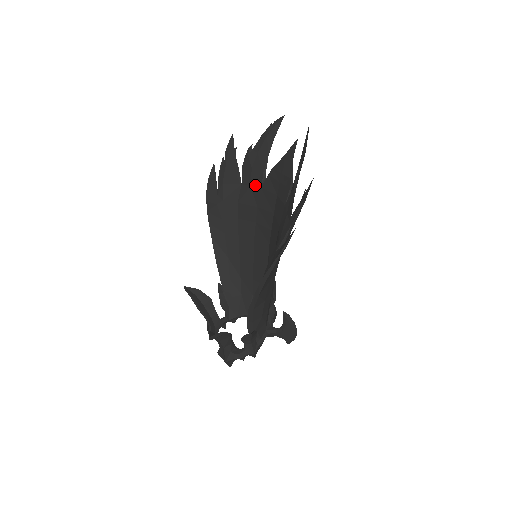
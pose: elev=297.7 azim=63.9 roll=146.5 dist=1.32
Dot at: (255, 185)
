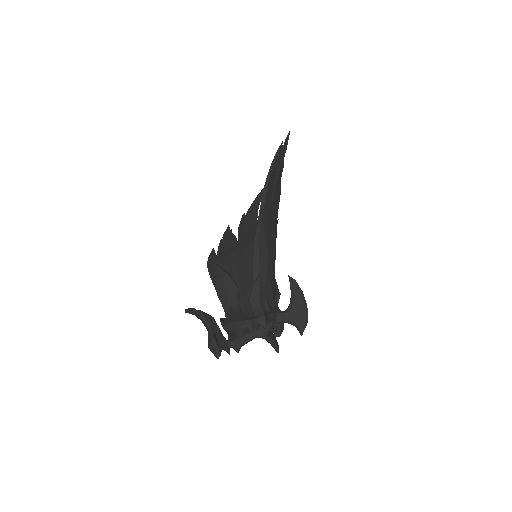
Dot at: (249, 230)
